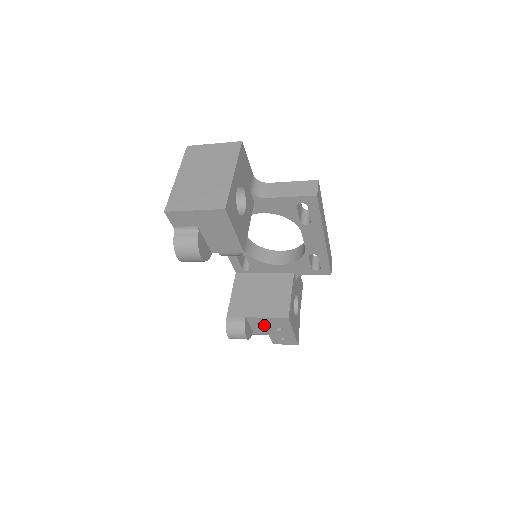
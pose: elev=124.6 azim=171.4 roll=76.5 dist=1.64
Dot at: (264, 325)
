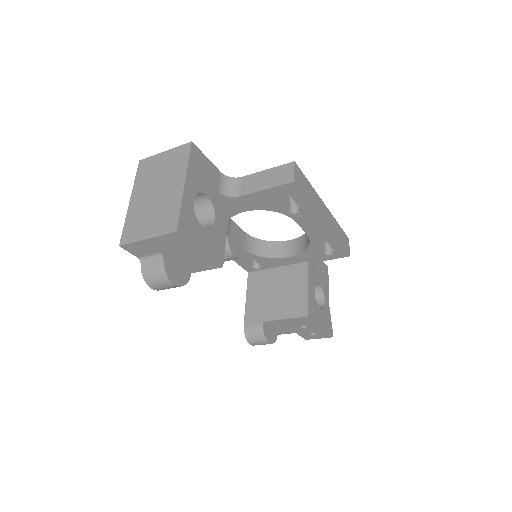
Dot at: (286, 325)
